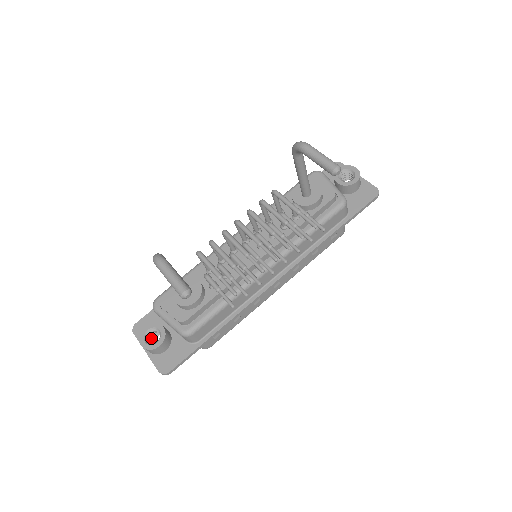
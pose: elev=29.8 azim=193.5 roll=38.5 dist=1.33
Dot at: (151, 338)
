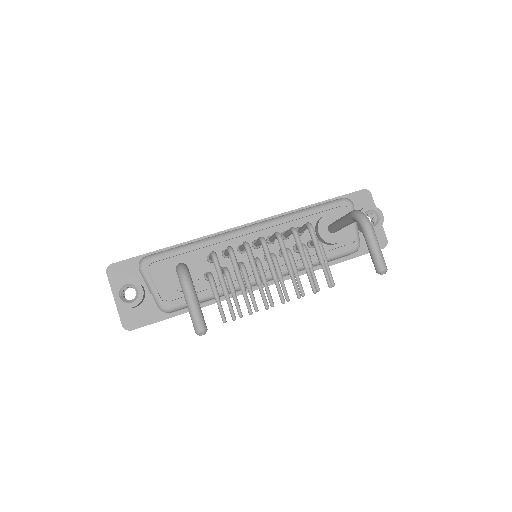
Dot at: (124, 289)
